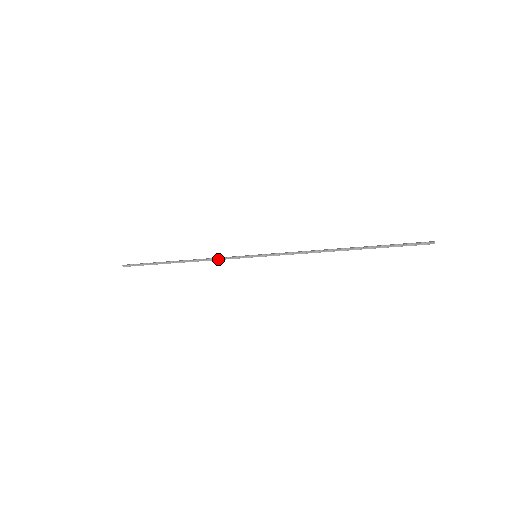
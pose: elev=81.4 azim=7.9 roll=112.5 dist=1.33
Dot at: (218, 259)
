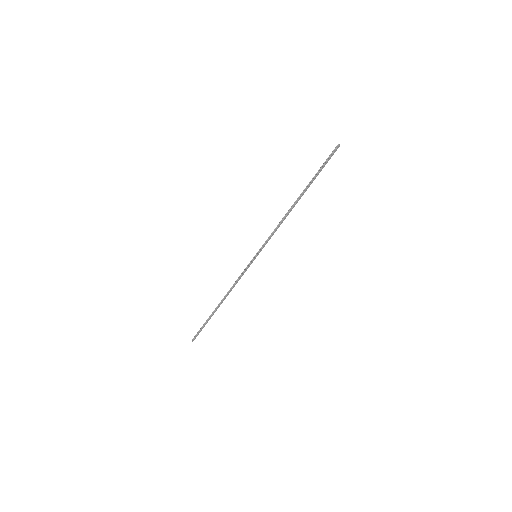
Dot at: (237, 280)
